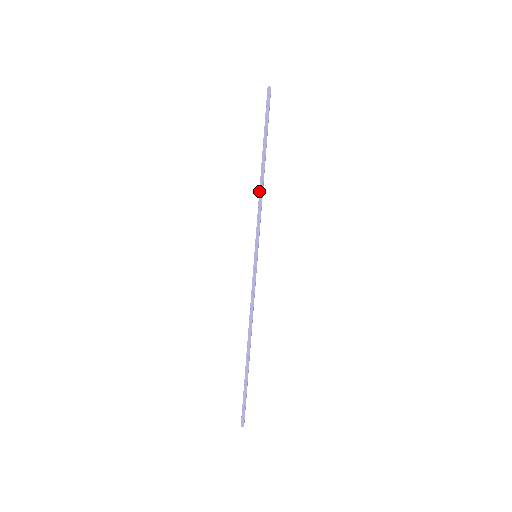
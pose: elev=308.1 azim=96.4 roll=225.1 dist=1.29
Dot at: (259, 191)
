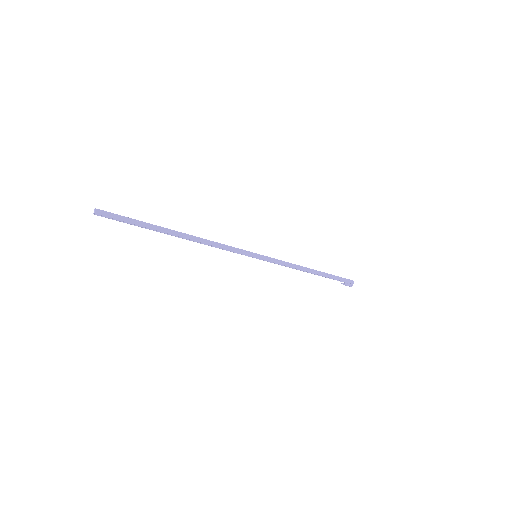
Dot at: (298, 265)
